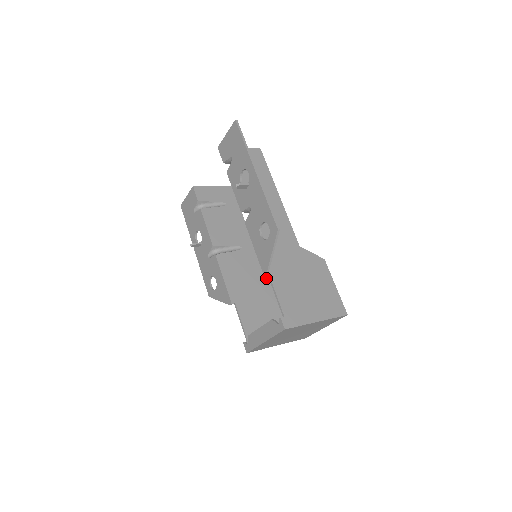
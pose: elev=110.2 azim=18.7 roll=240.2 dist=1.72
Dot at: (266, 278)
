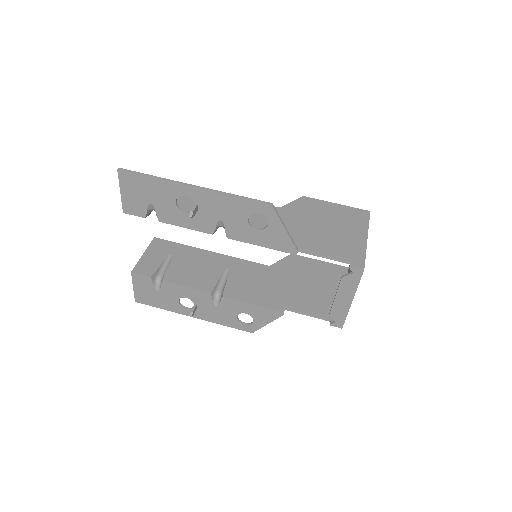
Dot at: (272, 266)
